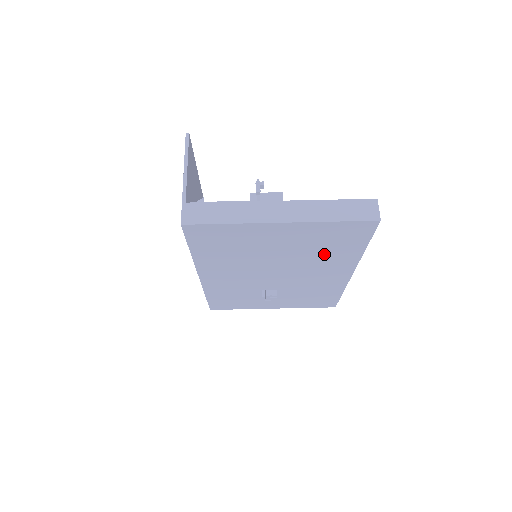
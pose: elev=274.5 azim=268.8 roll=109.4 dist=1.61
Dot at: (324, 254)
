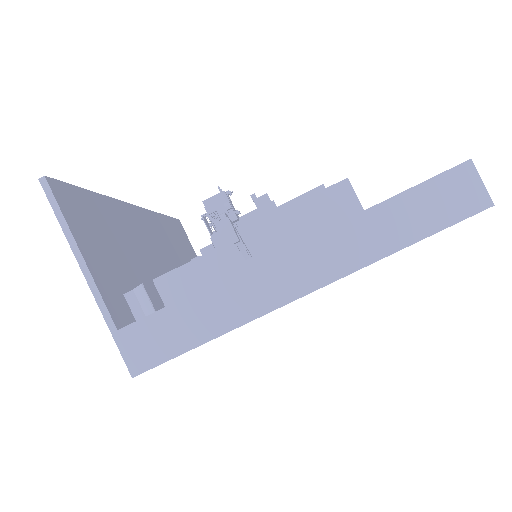
Dot at: occluded
